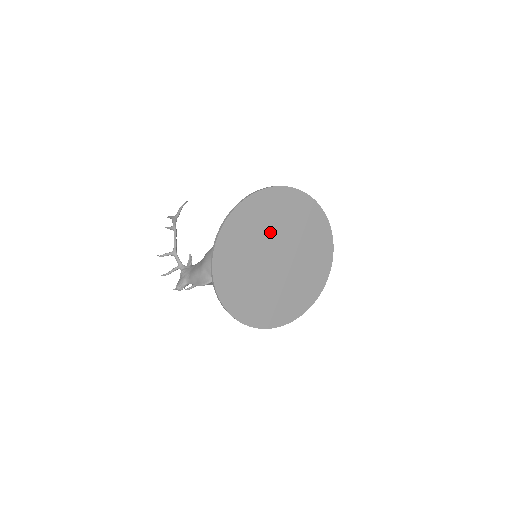
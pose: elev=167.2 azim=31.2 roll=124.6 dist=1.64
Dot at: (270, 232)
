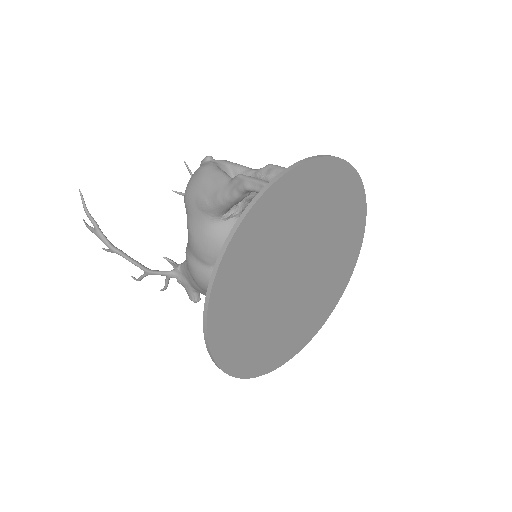
Dot at: (266, 281)
